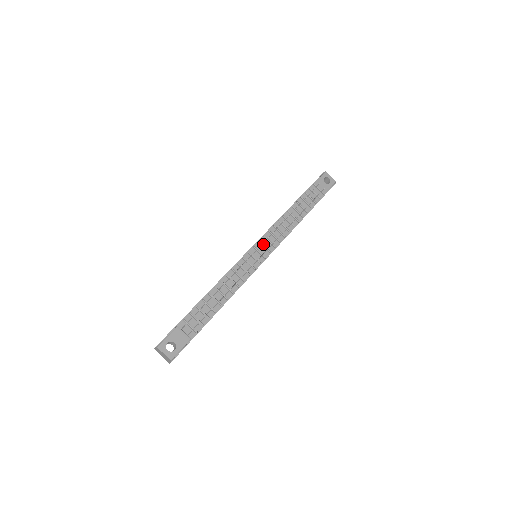
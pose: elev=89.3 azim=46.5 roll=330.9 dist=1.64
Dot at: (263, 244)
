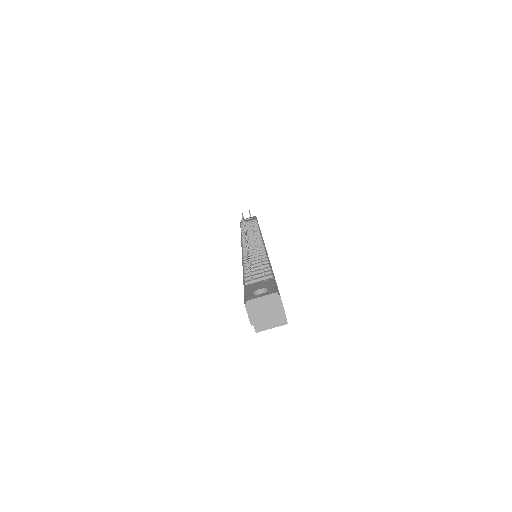
Dot at: occluded
